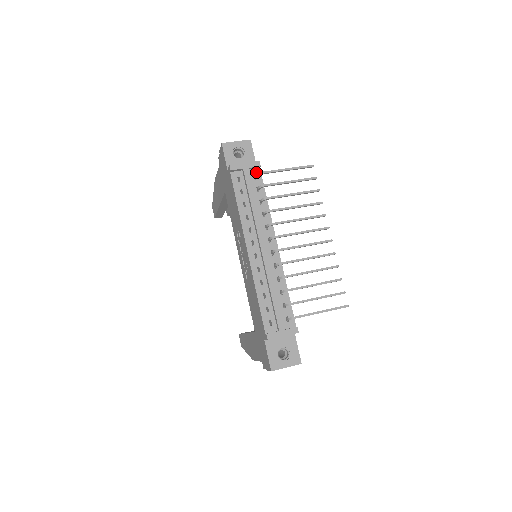
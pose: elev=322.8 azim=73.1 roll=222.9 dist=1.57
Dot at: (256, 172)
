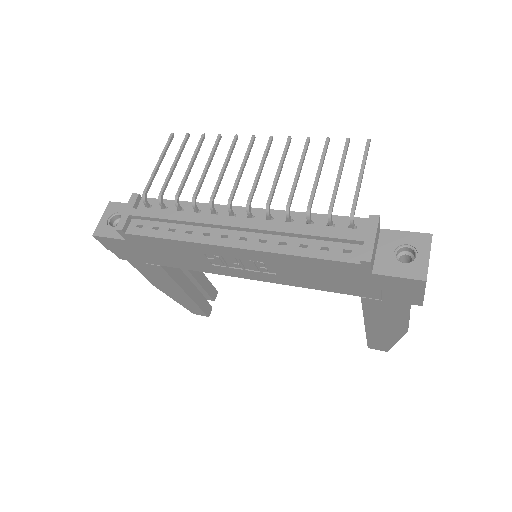
Dot at: occluded
